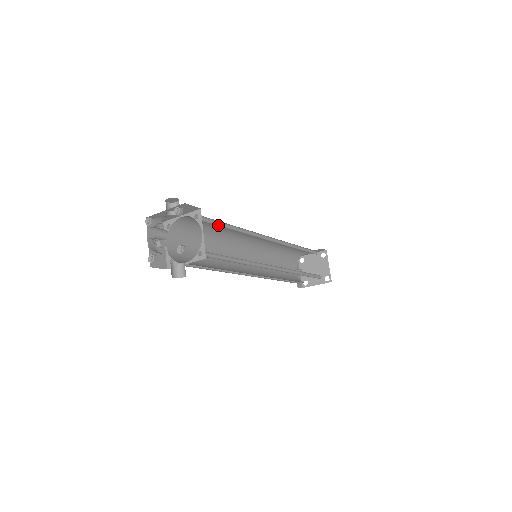
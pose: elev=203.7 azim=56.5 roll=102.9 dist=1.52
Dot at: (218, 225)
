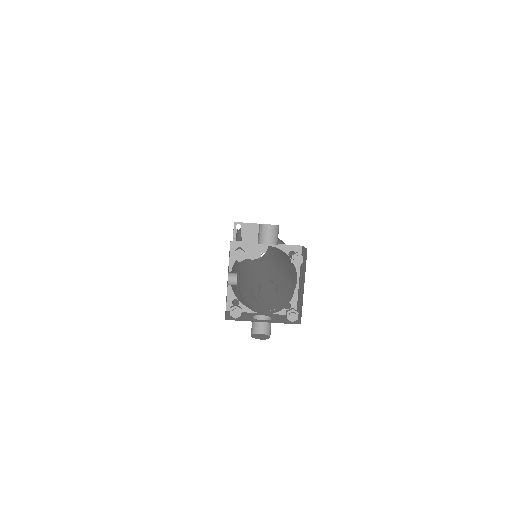
Dot at: occluded
